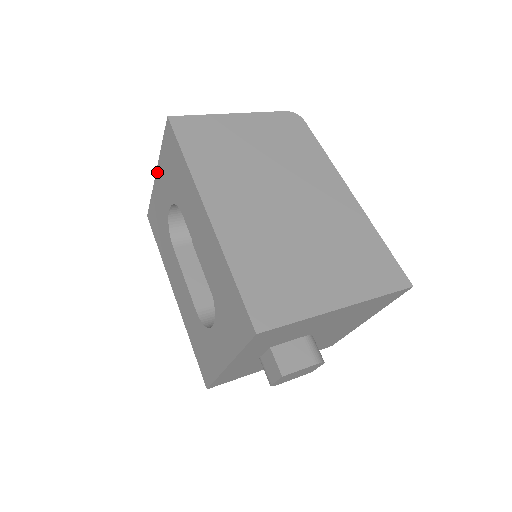
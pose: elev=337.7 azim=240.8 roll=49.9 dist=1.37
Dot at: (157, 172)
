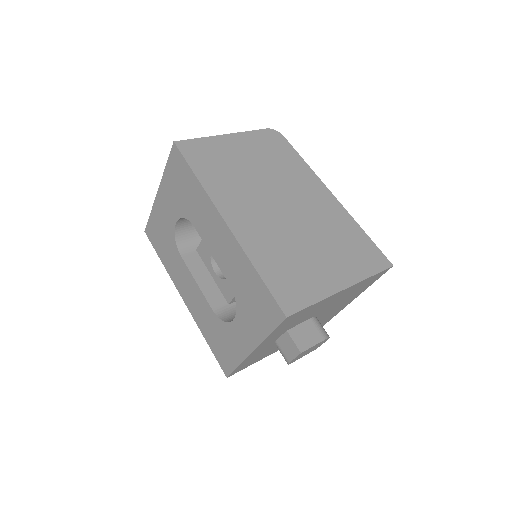
Dot at: (159, 191)
